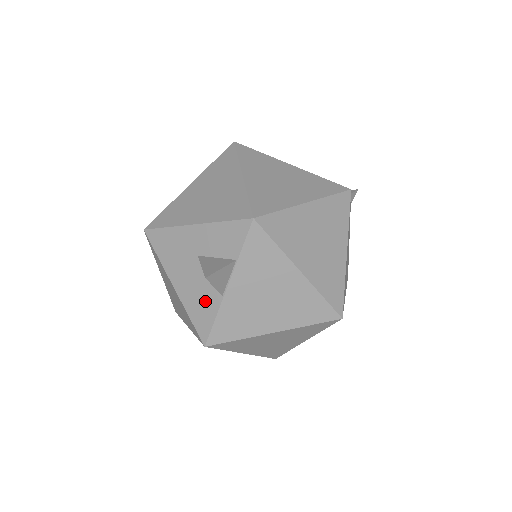
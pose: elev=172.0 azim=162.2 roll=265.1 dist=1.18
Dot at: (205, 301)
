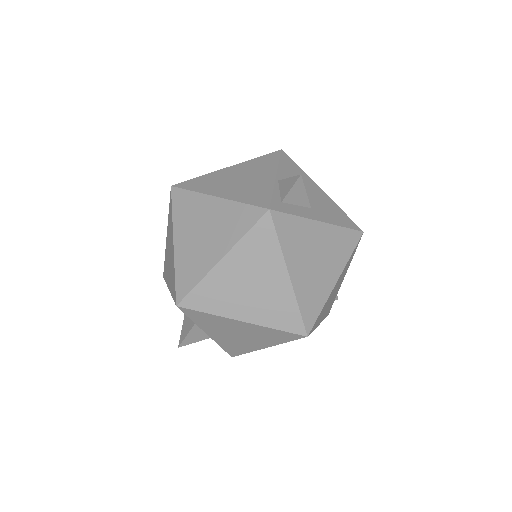
Dot at: occluded
